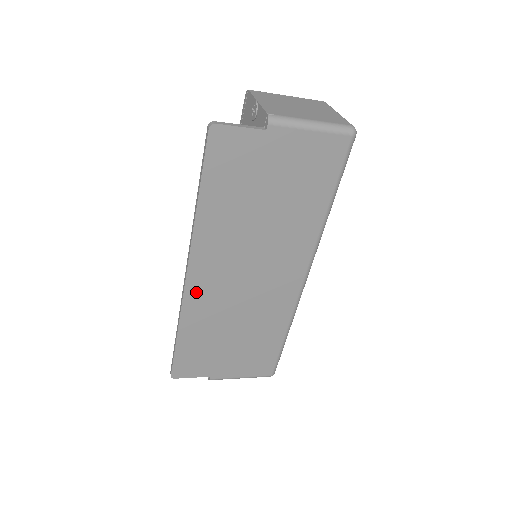
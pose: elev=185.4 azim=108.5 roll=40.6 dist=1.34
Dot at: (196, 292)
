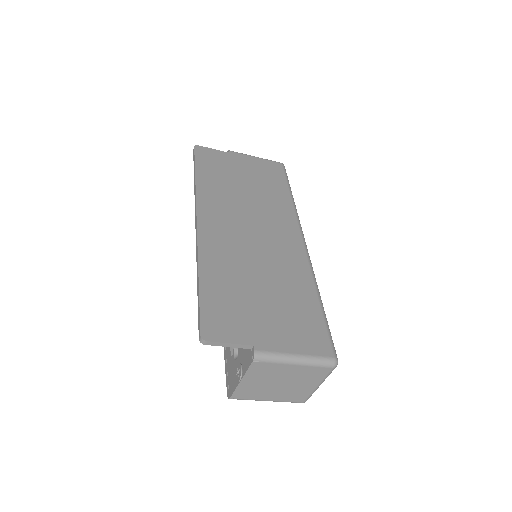
Dot at: (209, 237)
